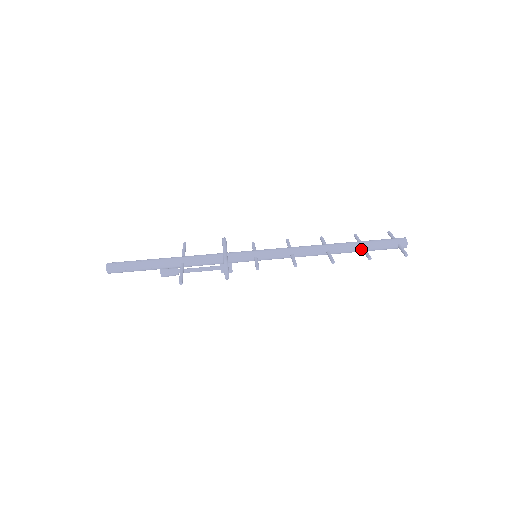
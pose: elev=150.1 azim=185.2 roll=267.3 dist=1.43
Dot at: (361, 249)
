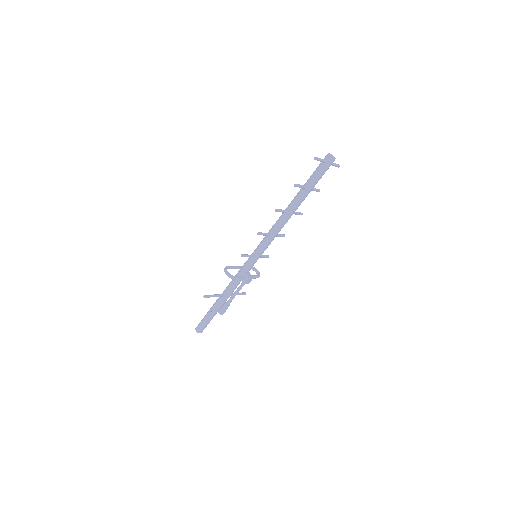
Dot at: (304, 189)
